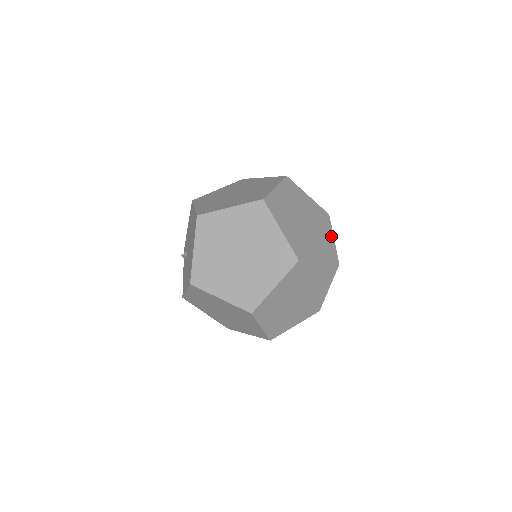
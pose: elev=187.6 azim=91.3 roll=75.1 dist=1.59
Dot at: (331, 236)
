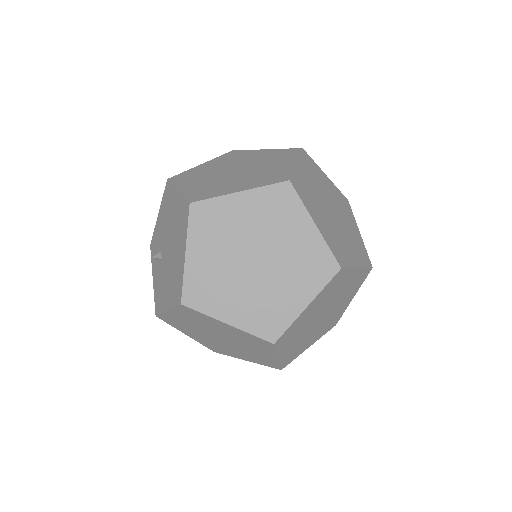
Dot at: (357, 230)
